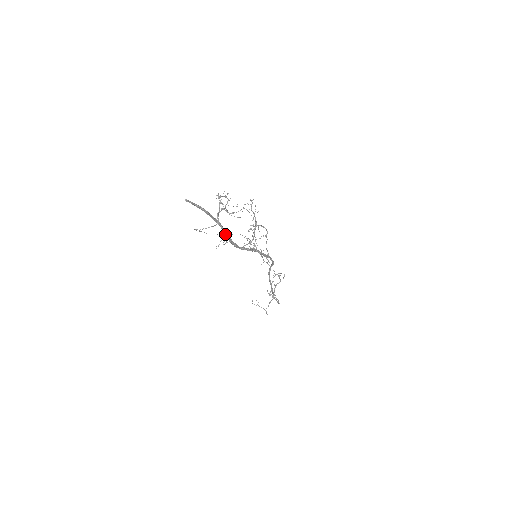
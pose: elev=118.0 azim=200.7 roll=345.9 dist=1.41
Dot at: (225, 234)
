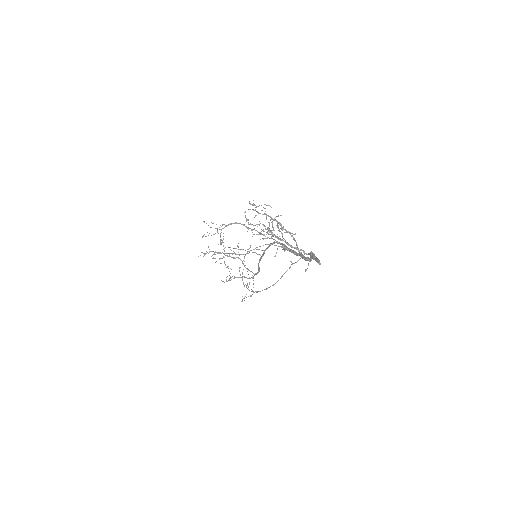
Dot at: occluded
